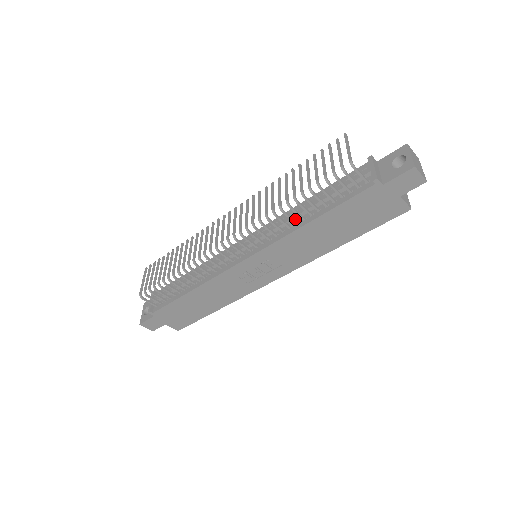
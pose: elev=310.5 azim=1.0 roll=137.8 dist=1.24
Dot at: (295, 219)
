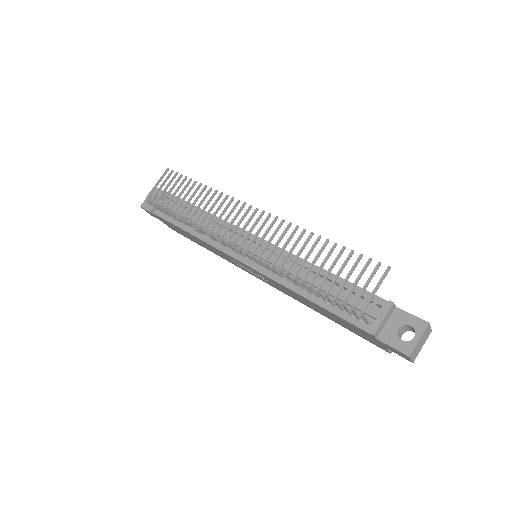
Dot at: (298, 278)
